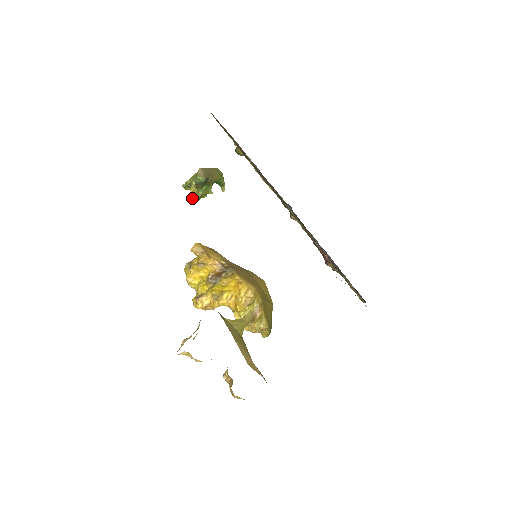
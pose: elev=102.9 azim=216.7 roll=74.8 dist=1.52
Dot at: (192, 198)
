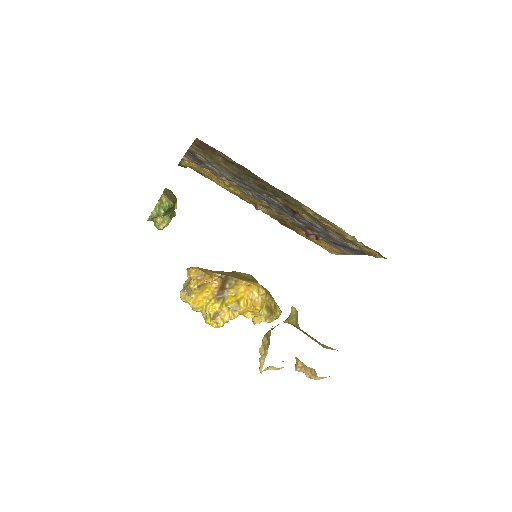
Dot at: (163, 227)
